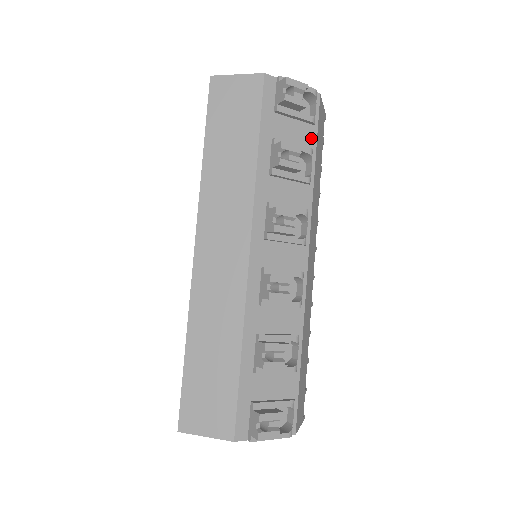
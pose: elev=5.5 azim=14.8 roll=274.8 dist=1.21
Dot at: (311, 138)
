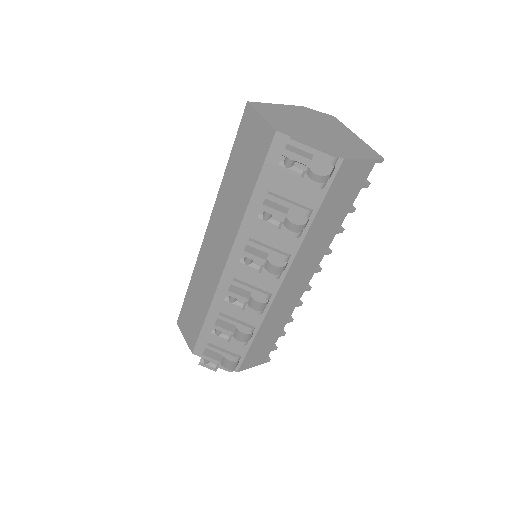
Dot at: (316, 199)
